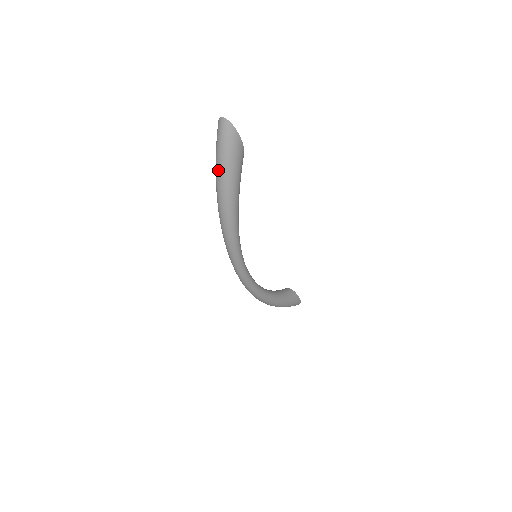
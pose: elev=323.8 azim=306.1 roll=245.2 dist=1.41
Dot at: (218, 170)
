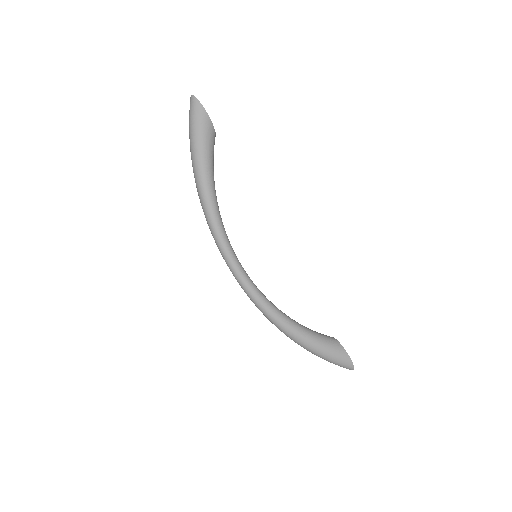
Dot at: occluded
